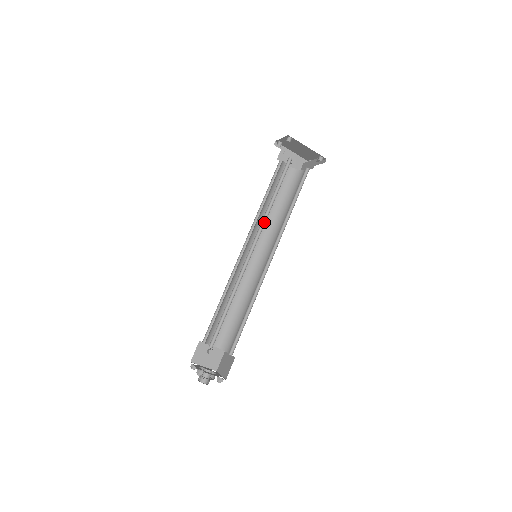
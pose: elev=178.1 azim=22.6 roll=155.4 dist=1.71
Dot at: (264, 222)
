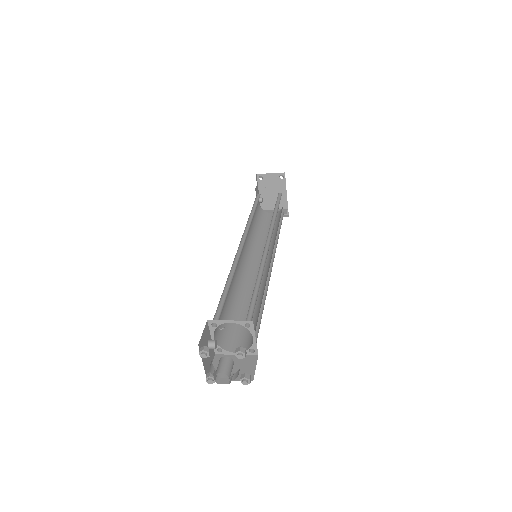
Dot at: (271, 226)
